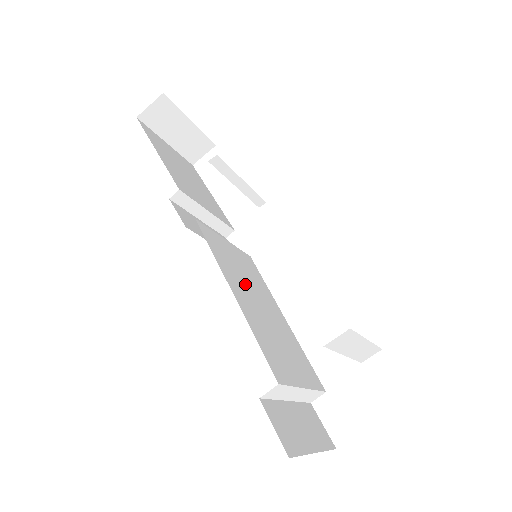
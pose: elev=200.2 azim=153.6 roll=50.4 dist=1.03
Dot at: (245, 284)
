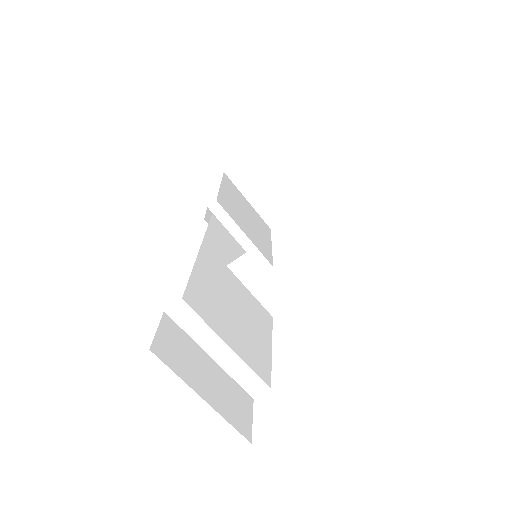
Dot at: occluded
